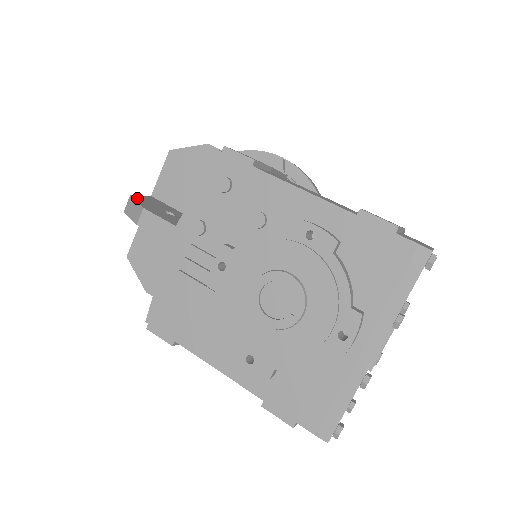
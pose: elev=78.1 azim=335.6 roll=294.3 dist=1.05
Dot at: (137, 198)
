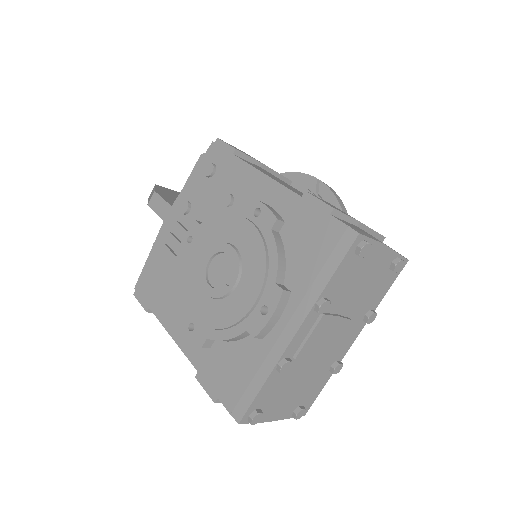
Dot at: (160, 187)
